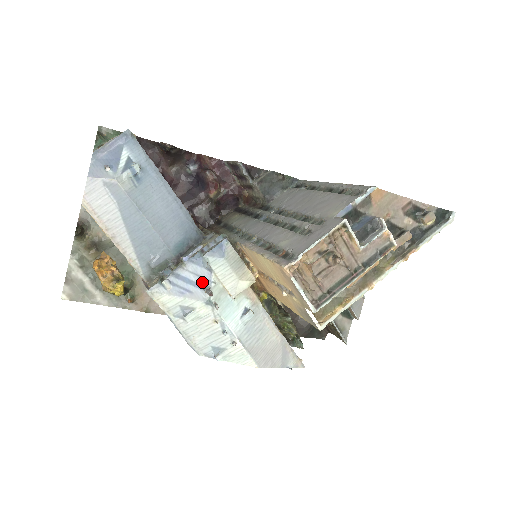
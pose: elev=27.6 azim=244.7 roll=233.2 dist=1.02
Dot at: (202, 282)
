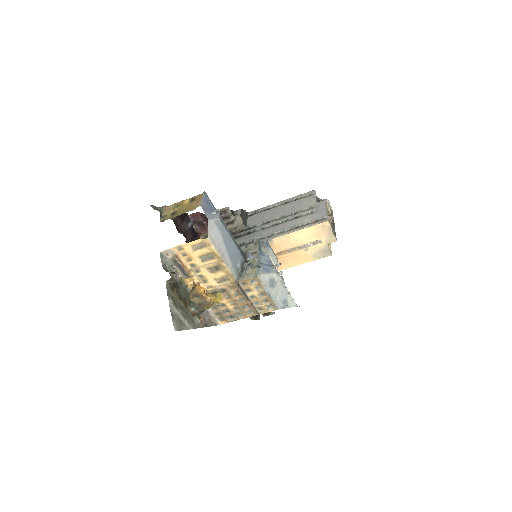
Dot at: (269, 263)
